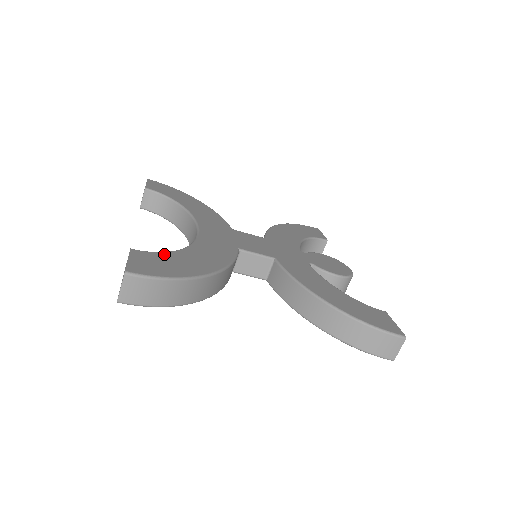
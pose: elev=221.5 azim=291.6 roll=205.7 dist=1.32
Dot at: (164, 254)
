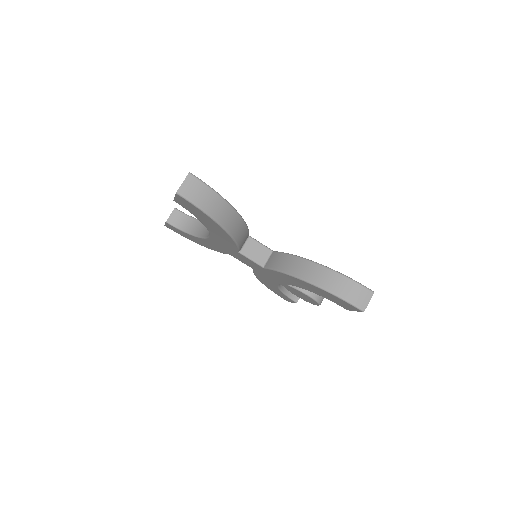
Dot at: occluded
